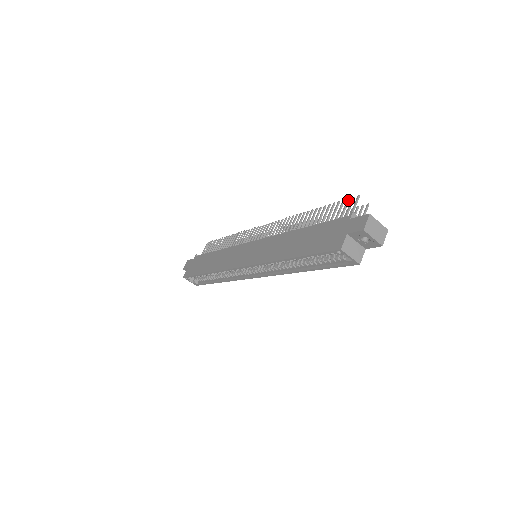
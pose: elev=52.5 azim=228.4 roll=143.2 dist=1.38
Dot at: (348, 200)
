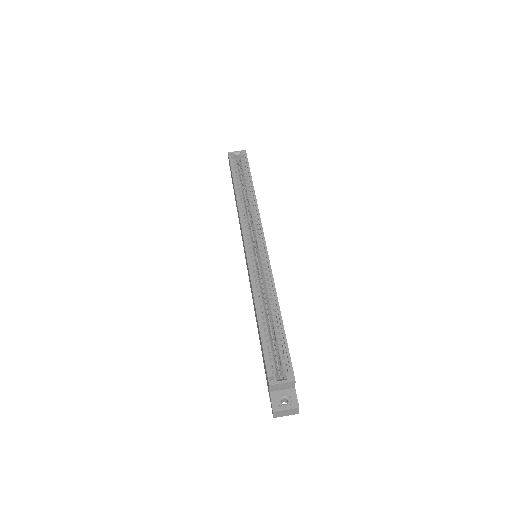
Dot at: occluded
